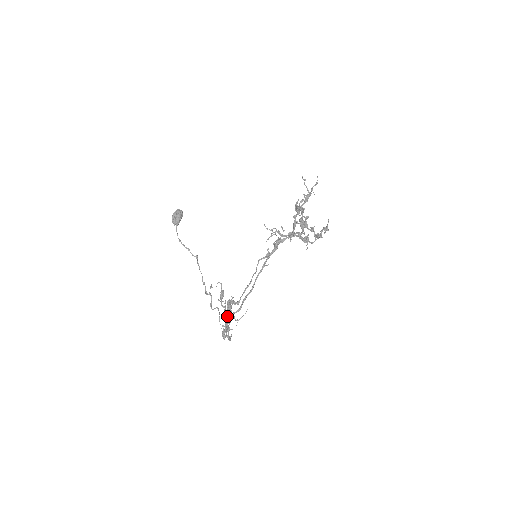
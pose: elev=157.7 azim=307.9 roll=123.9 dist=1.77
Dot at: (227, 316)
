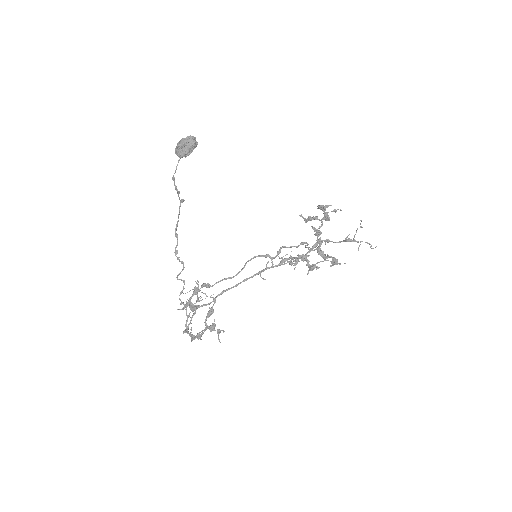
Dot at: (192, 296)
